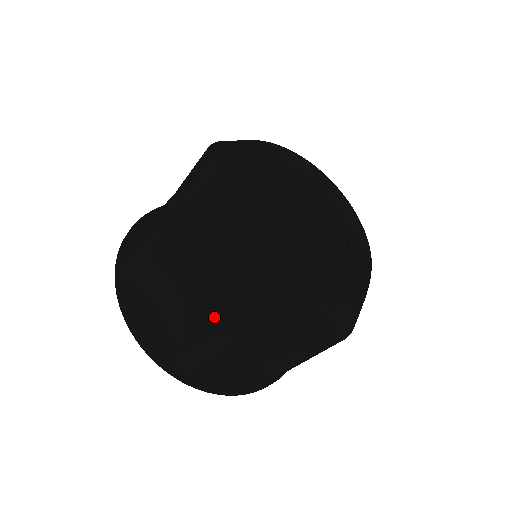
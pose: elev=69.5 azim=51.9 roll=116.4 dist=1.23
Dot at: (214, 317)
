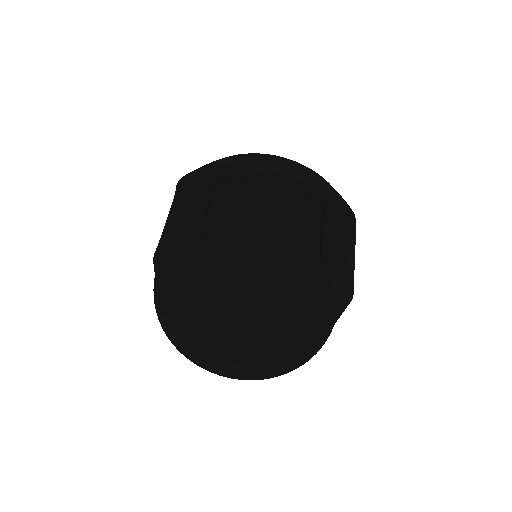
Dot at: (225, 335)
